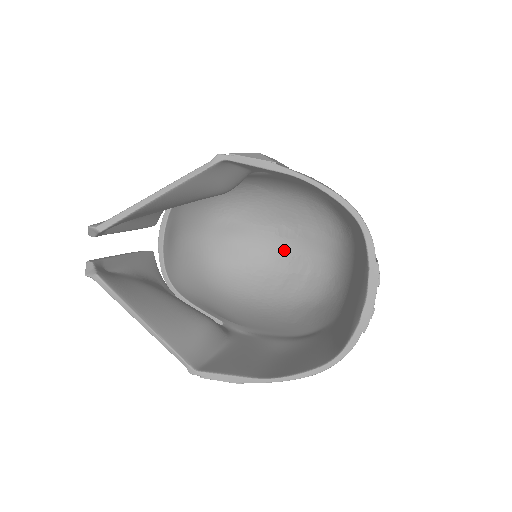
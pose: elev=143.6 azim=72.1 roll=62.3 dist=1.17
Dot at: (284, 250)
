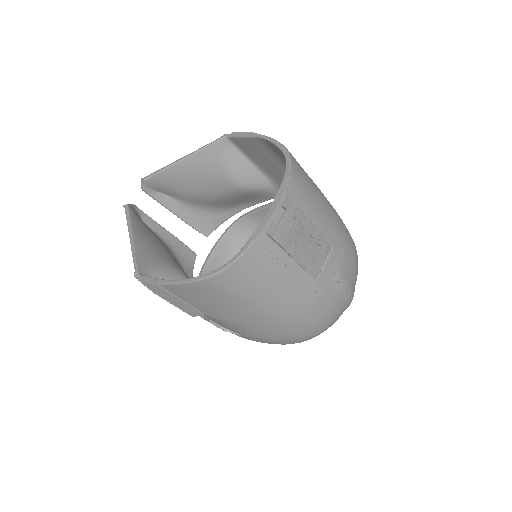
Dot at: occluded
